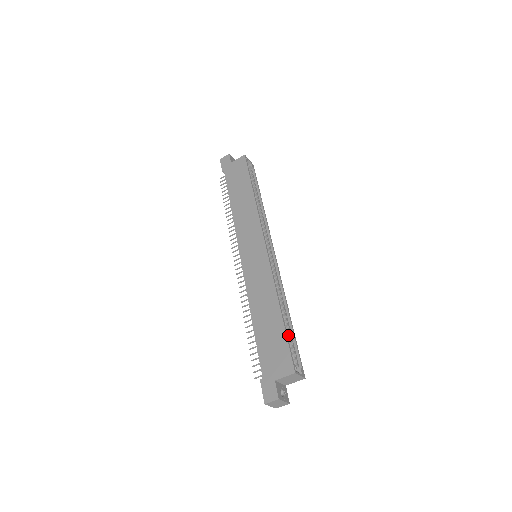
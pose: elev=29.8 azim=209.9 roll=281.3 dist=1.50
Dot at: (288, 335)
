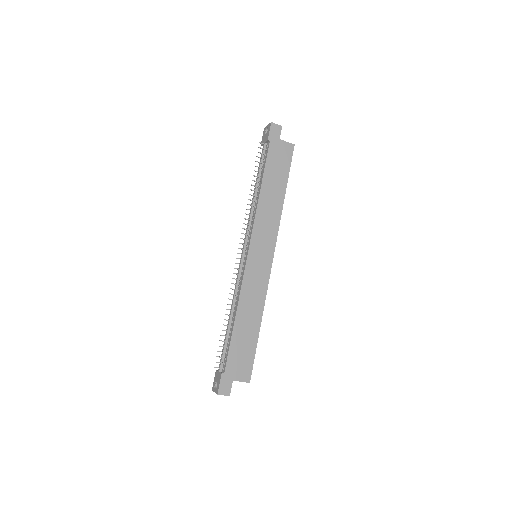
Dot at: occluded
